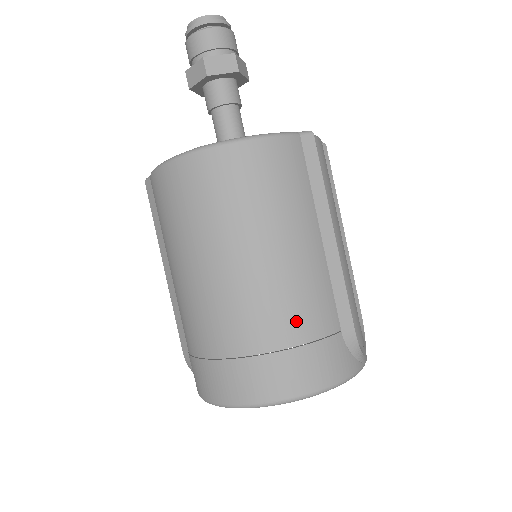
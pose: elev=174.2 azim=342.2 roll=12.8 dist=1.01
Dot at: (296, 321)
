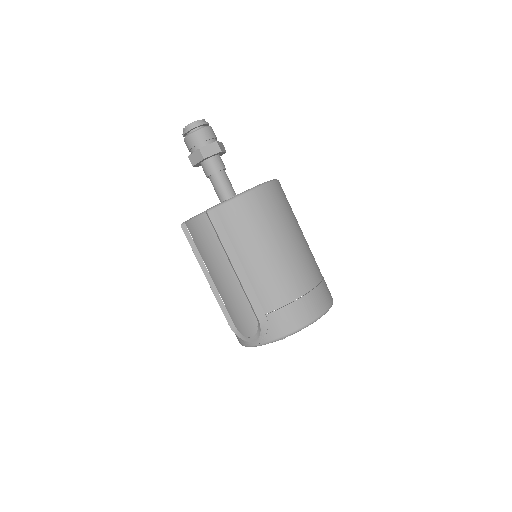
Dot at: occluded
